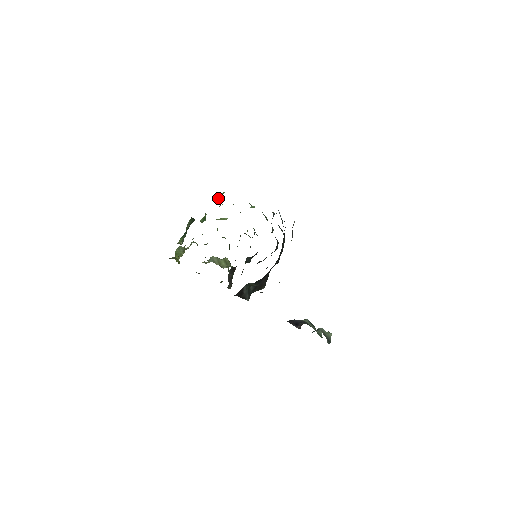
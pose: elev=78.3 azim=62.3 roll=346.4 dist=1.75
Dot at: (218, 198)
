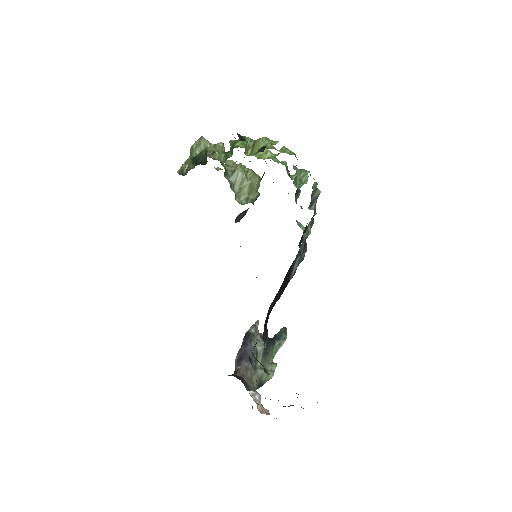
Dot at: (254, 151)
